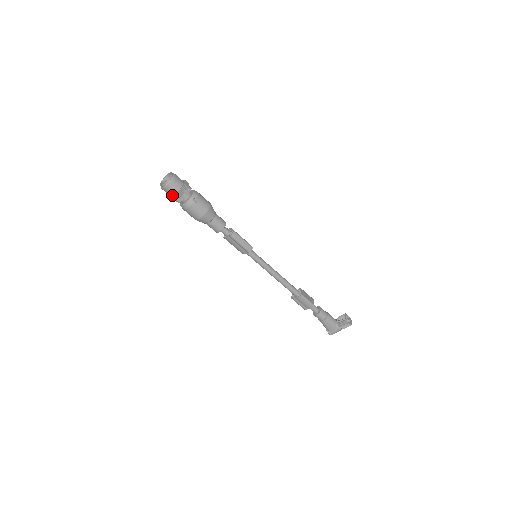
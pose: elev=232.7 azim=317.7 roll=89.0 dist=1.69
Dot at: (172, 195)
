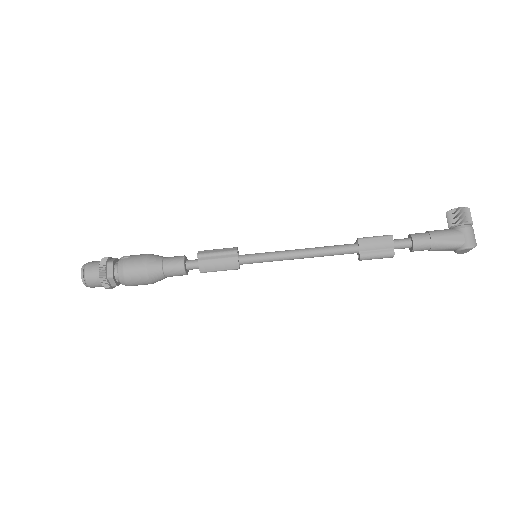
Dot at: (99, 276)
